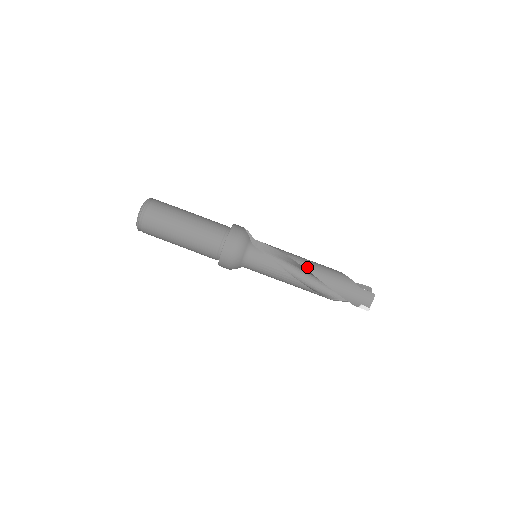
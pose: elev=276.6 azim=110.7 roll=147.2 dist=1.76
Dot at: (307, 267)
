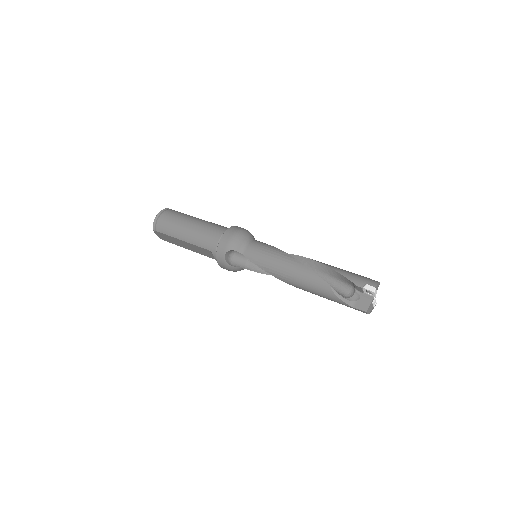
Dot at: (308, 258)
